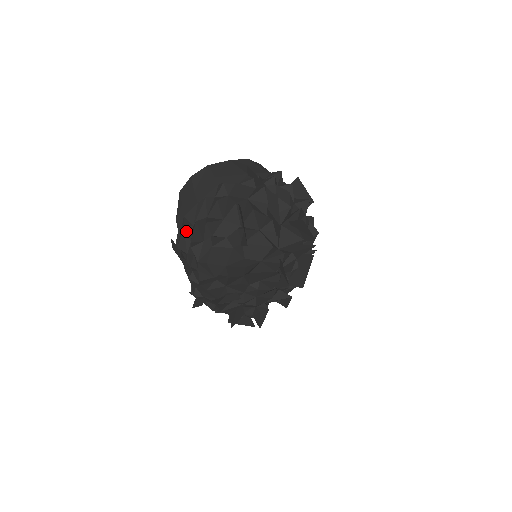
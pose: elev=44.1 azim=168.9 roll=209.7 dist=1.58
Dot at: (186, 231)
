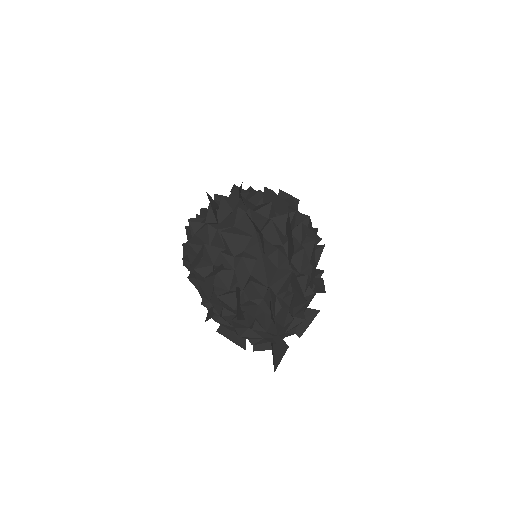
Dot at: occluded
